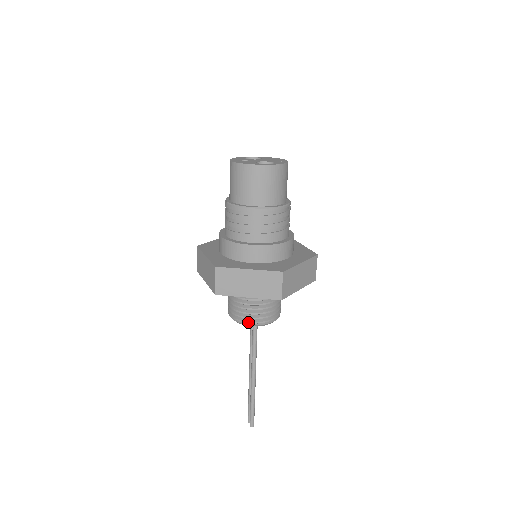
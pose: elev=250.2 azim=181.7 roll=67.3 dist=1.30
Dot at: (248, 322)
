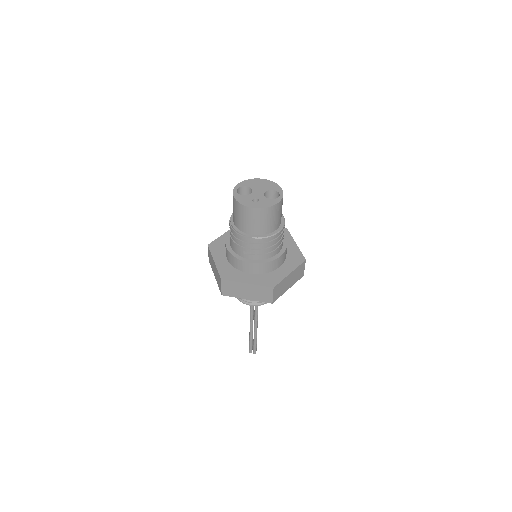
Dot at: occluded
